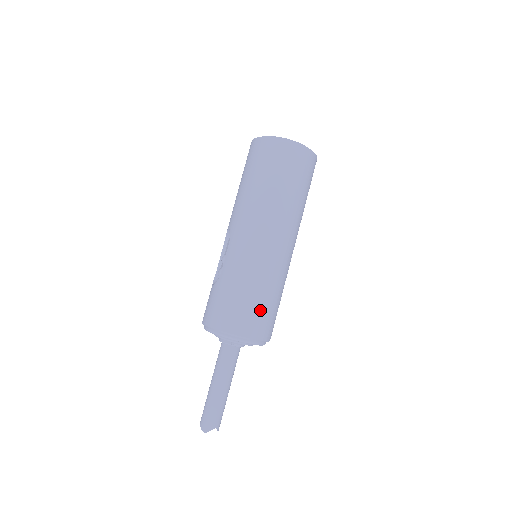
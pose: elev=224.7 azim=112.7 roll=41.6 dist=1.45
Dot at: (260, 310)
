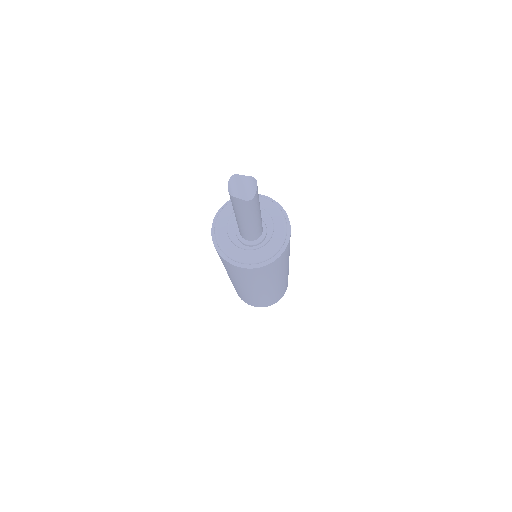
Dot at: occluded
